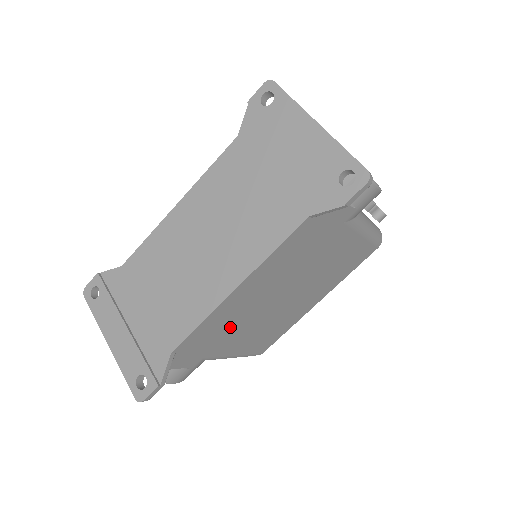
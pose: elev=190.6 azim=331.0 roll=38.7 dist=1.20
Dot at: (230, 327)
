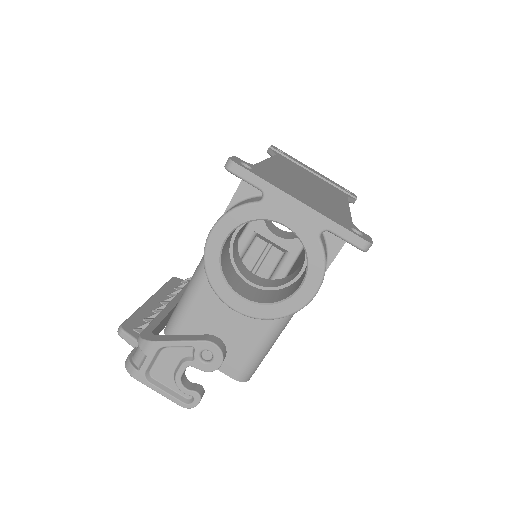
Dot at: occluded
